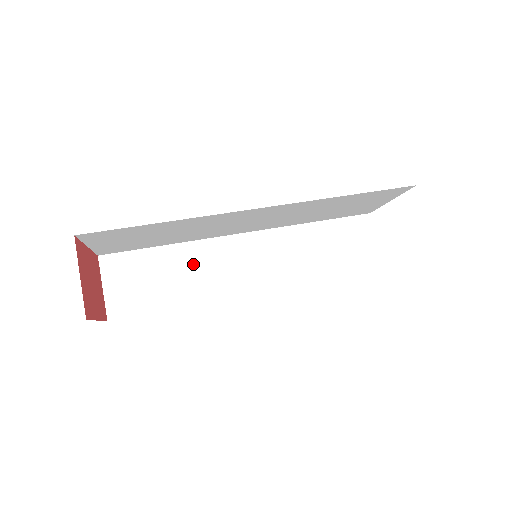
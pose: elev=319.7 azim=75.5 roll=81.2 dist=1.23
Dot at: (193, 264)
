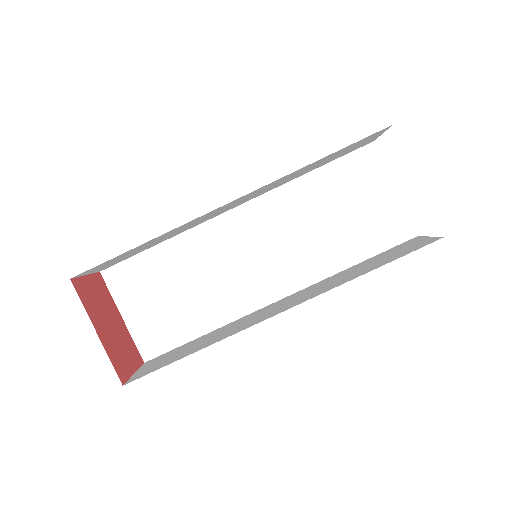
Dot at: (174, 232)
